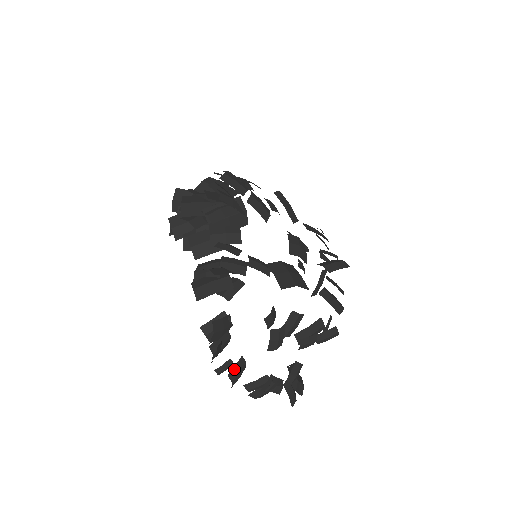
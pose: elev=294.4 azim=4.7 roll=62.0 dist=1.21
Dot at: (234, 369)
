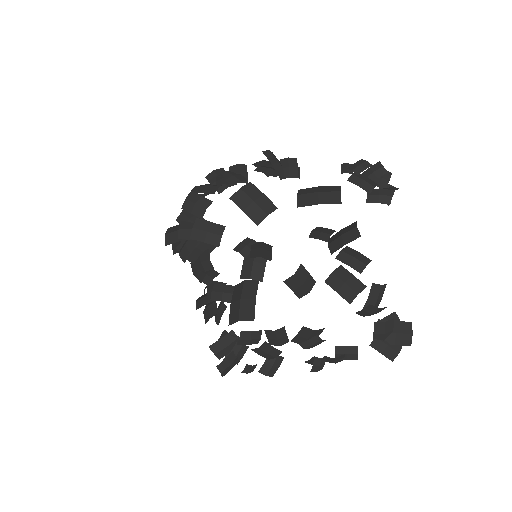
Dot at: (264, 366)
